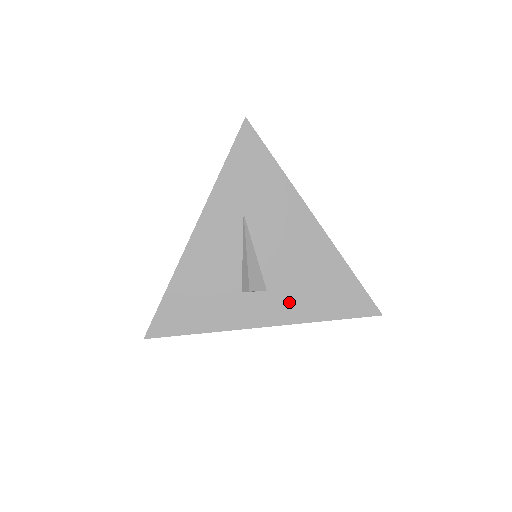
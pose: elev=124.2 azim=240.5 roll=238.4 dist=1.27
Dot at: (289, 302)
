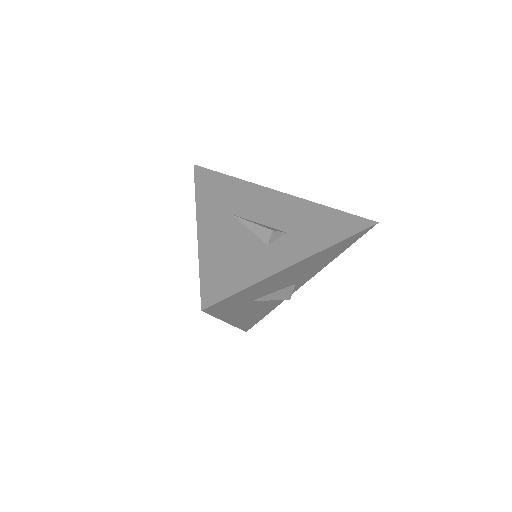
Dot at: (313, 272)
